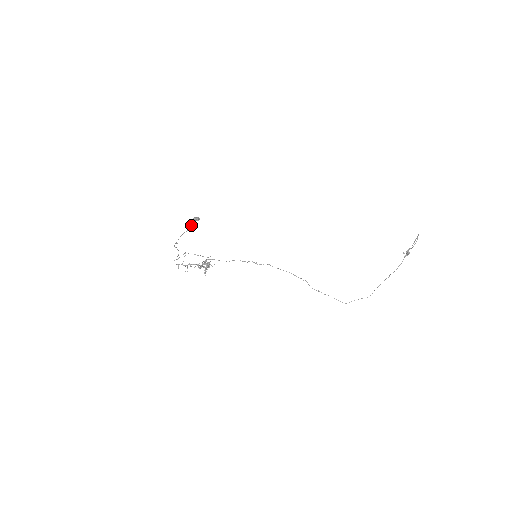
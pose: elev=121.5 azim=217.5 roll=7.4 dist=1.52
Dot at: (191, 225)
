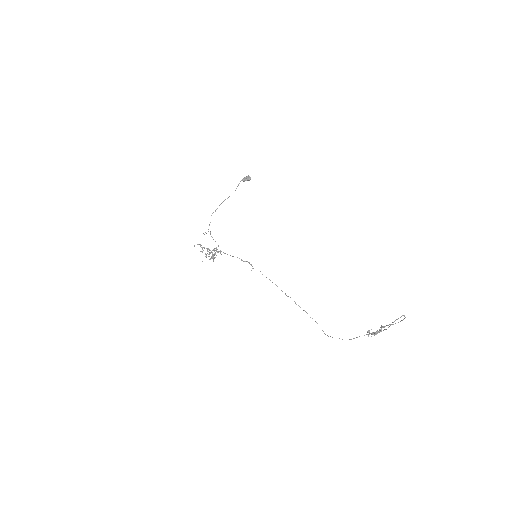
Dot at: (235, 190)
